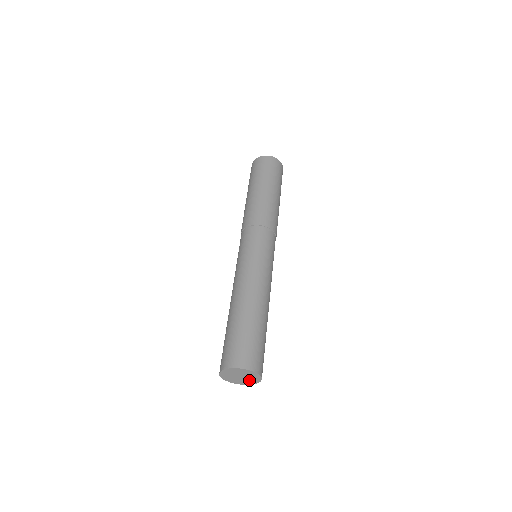
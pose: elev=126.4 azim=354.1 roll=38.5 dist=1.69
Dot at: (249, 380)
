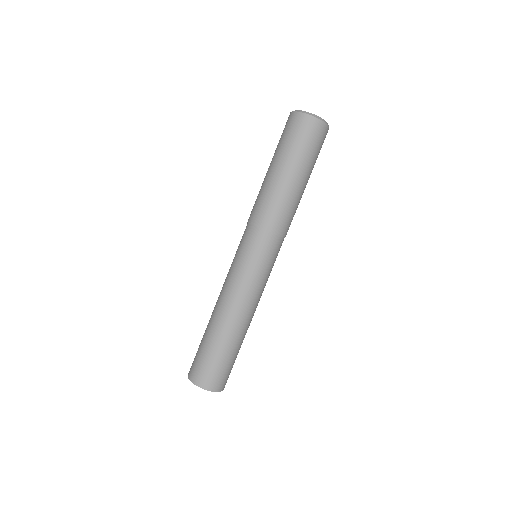
Dot at: occluded
